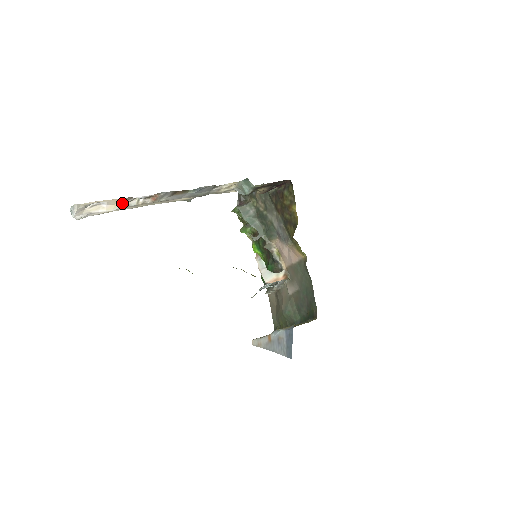
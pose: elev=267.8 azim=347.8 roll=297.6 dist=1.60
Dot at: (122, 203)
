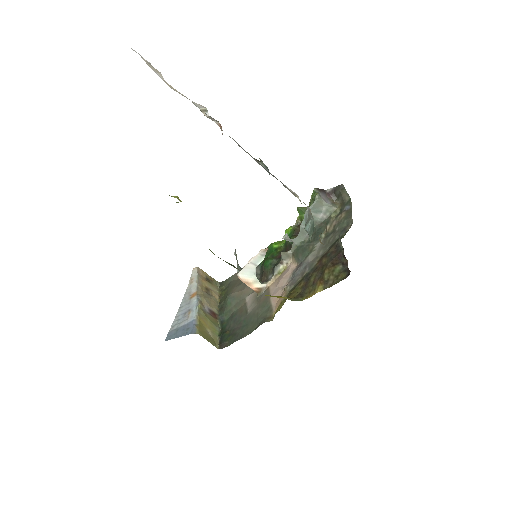
Dot at: occluded
